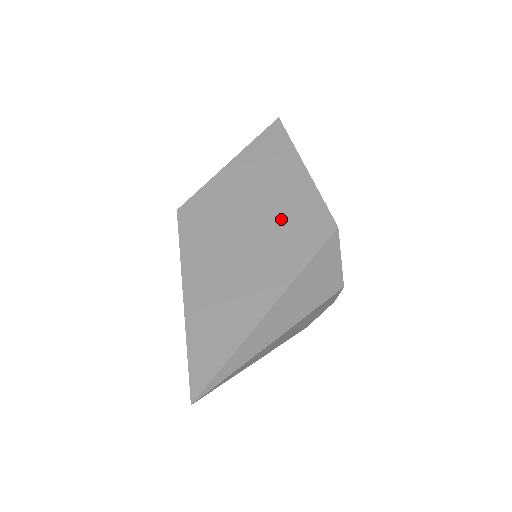
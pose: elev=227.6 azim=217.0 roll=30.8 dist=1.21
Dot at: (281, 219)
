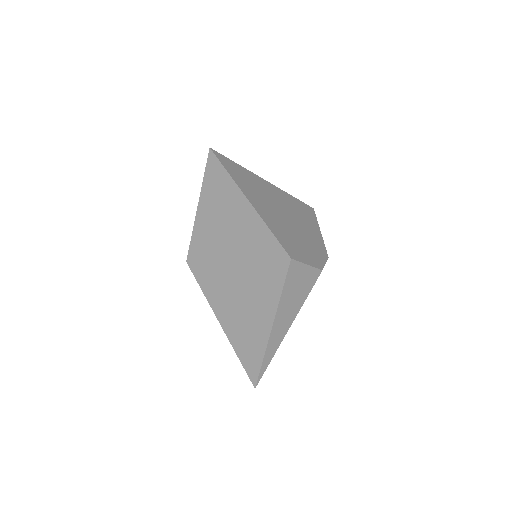
Dot at: (252, 258)
